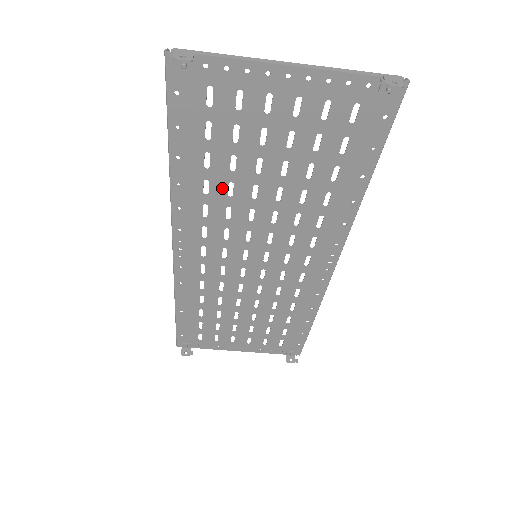
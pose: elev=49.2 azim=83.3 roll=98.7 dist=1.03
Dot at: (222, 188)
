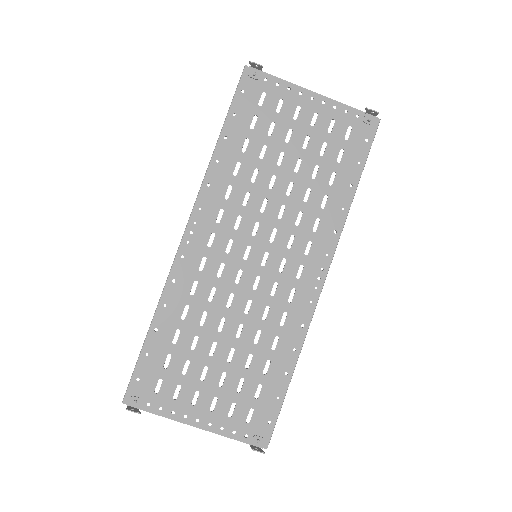
Dot at: (249, 172)
